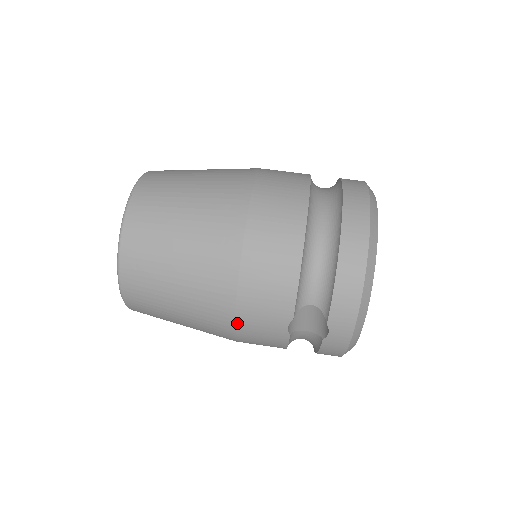
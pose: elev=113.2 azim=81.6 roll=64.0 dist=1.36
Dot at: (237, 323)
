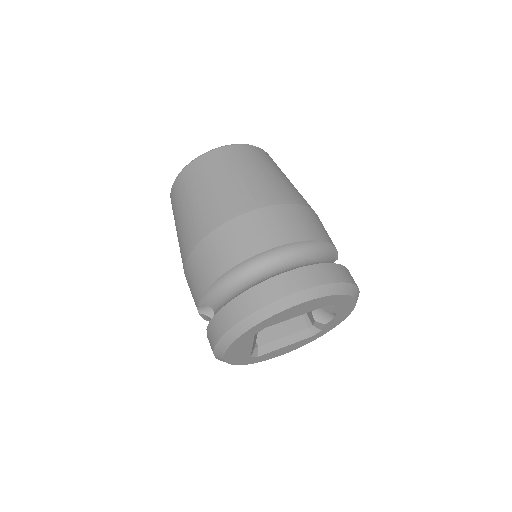
Dot at: (185, 276)
